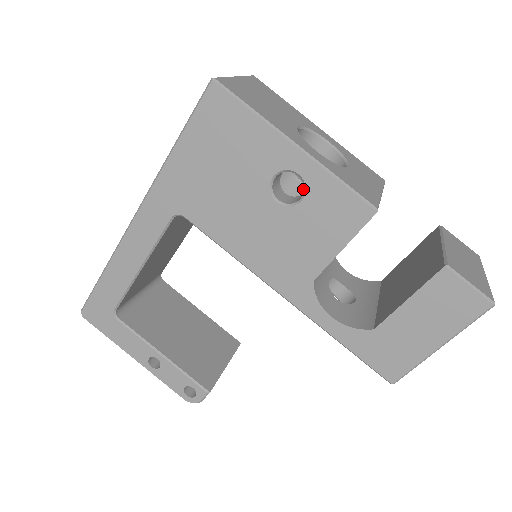
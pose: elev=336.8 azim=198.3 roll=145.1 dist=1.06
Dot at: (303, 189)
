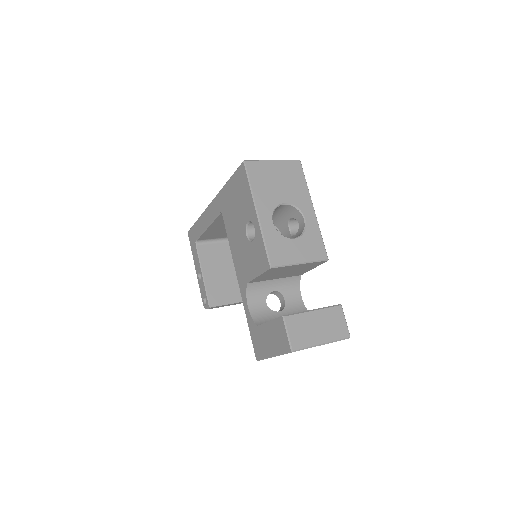
Dot at: (289, 236)
